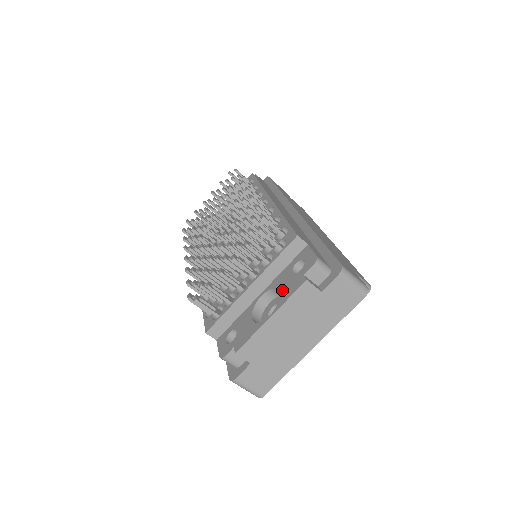
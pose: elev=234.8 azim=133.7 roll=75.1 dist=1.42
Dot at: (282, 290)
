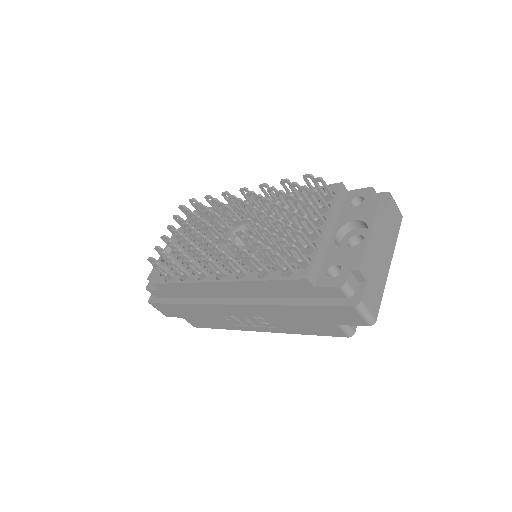
Dot at: (359, 217)
